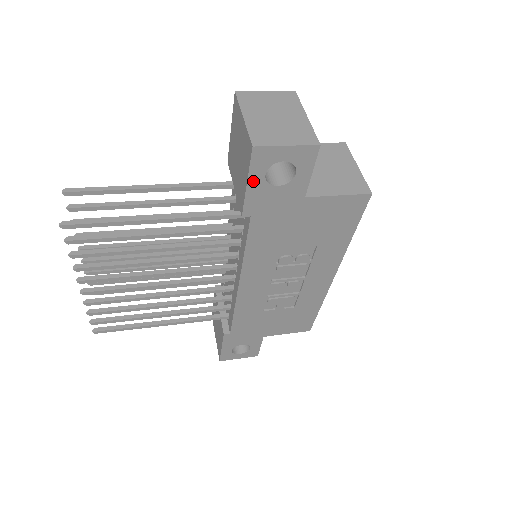
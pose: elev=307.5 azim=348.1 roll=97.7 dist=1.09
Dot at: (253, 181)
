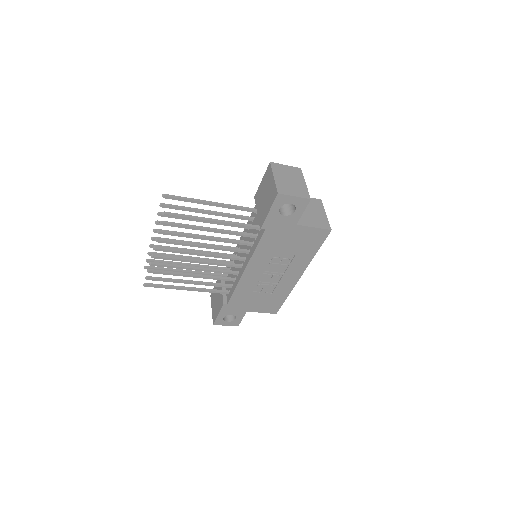
Dot at: (273, 210)
